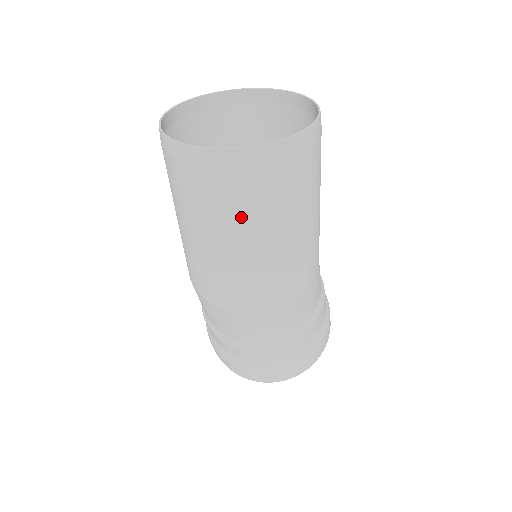
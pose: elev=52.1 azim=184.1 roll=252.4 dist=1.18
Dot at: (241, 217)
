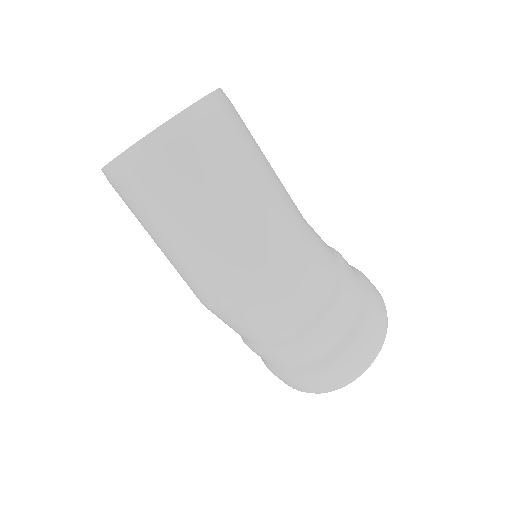
Dot at: (172, 206)
